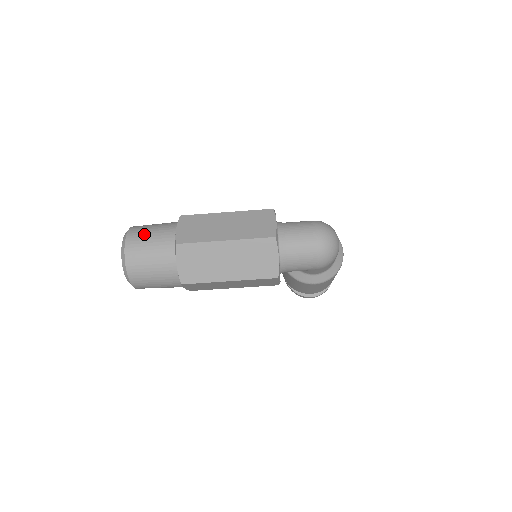
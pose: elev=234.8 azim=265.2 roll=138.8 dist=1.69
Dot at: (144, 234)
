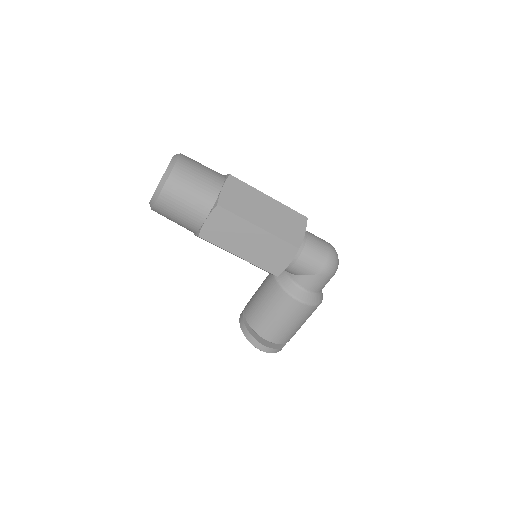
Dot at: occluded
